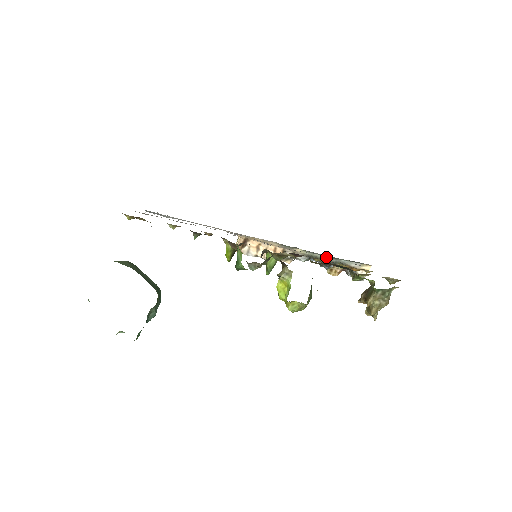
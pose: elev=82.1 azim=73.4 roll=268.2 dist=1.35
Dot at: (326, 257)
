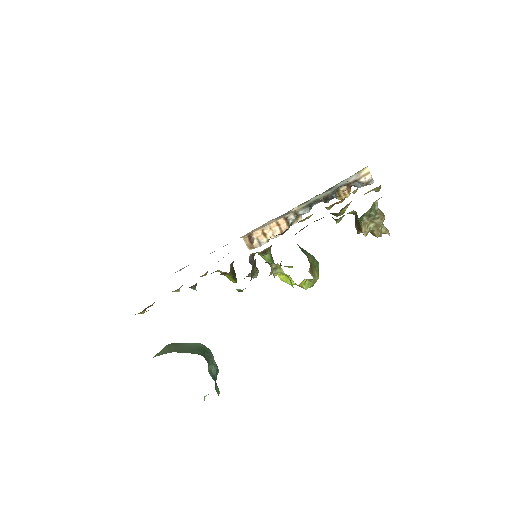
Dot at: (322, 194)
